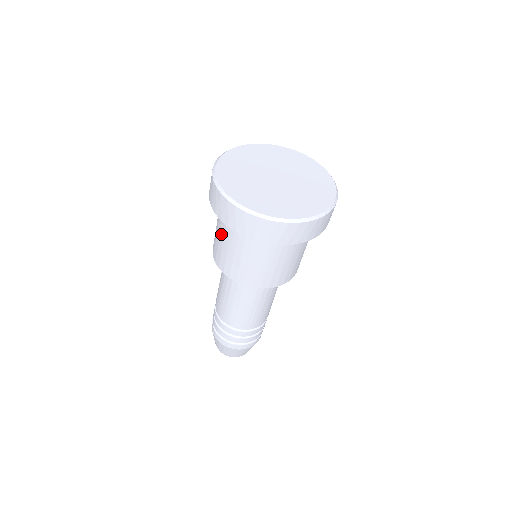
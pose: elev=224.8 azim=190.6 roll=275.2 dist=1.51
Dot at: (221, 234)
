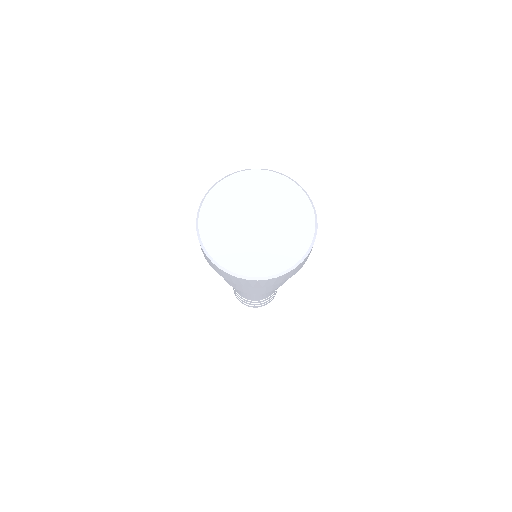
Dot at: occluded
